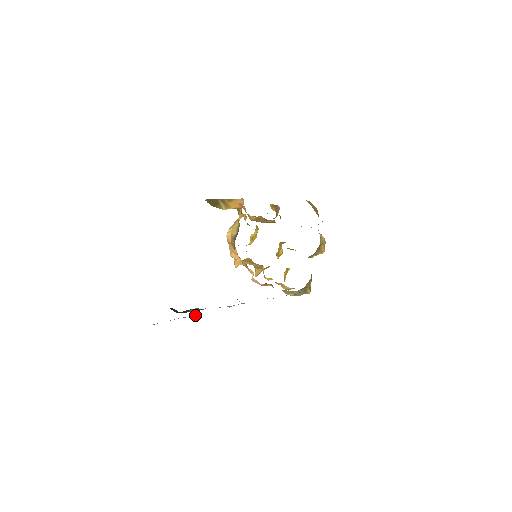
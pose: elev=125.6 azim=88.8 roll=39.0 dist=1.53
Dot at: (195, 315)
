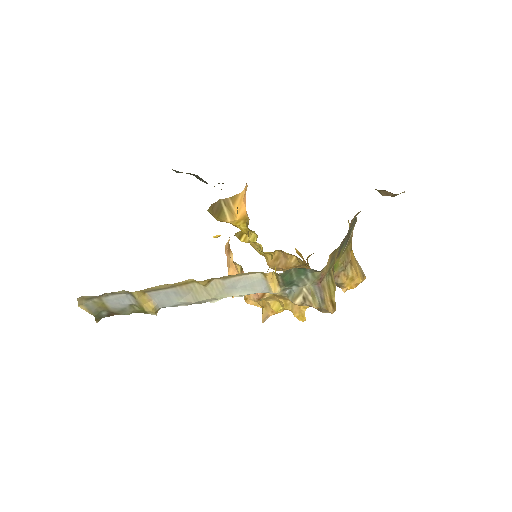
Dot at: (148, 307)
